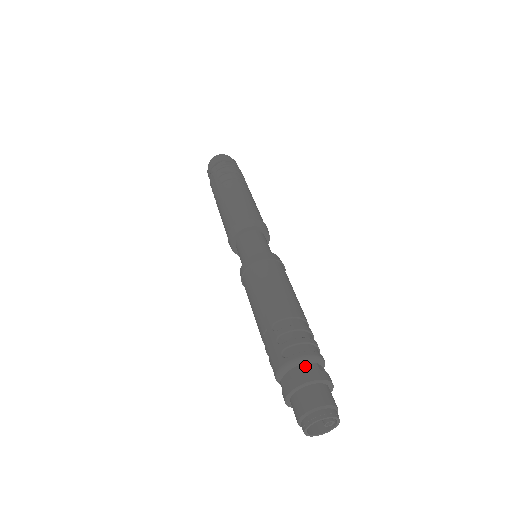
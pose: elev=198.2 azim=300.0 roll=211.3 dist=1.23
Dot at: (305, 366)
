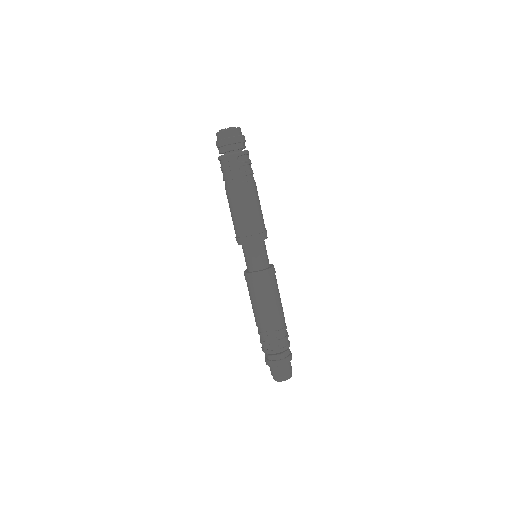
Dot at: (287, 352)
